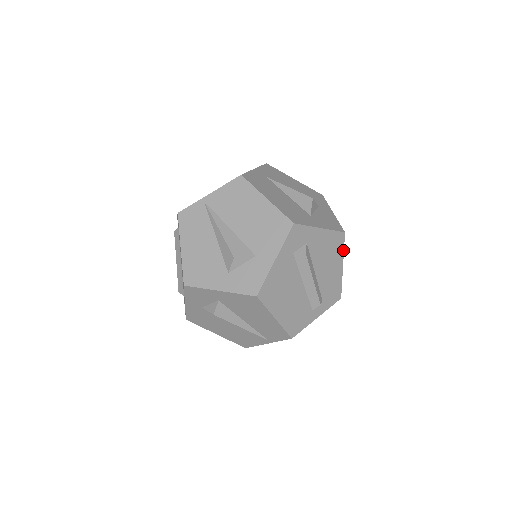
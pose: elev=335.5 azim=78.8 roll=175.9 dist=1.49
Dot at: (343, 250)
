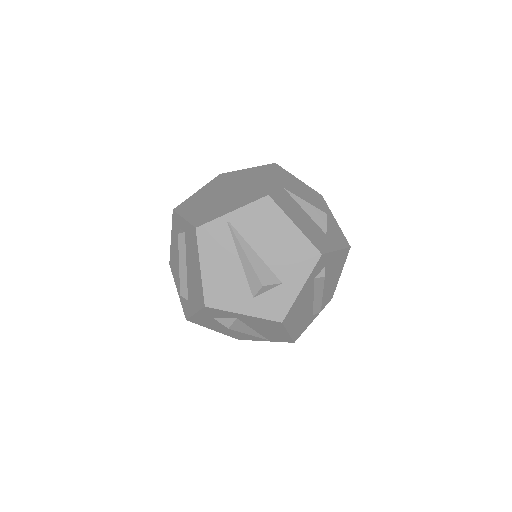
Dot at: (345, 261)
